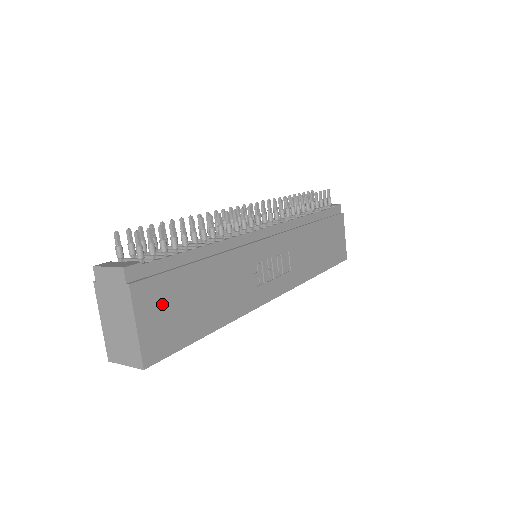
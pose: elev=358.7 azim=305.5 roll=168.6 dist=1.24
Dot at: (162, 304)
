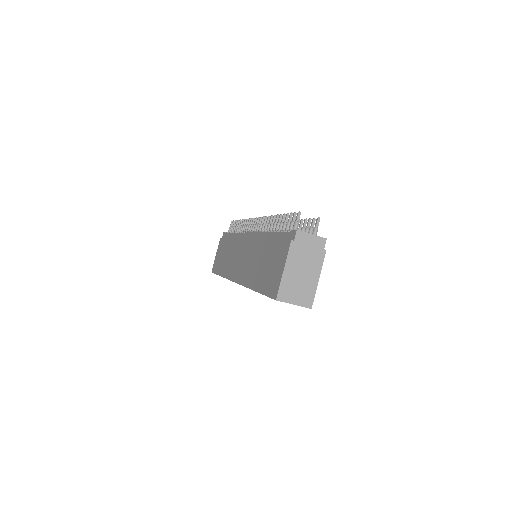
Dot at: occluded
